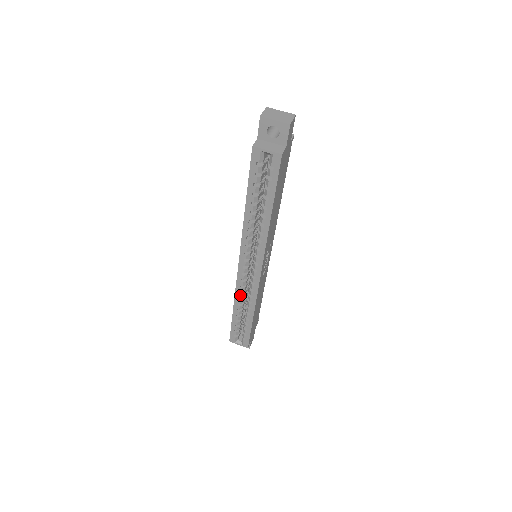
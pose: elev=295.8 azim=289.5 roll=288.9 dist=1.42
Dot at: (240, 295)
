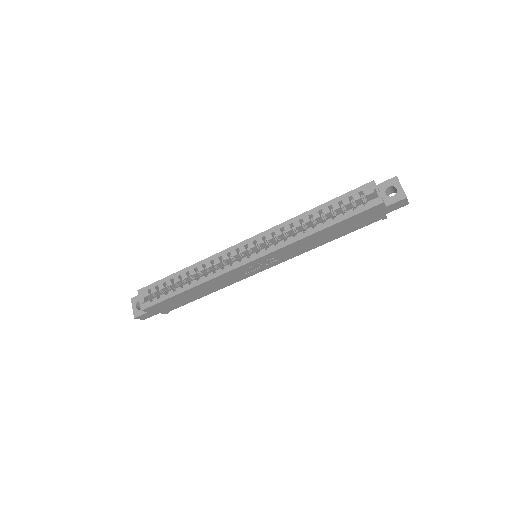
Dot at: (209, 262)
